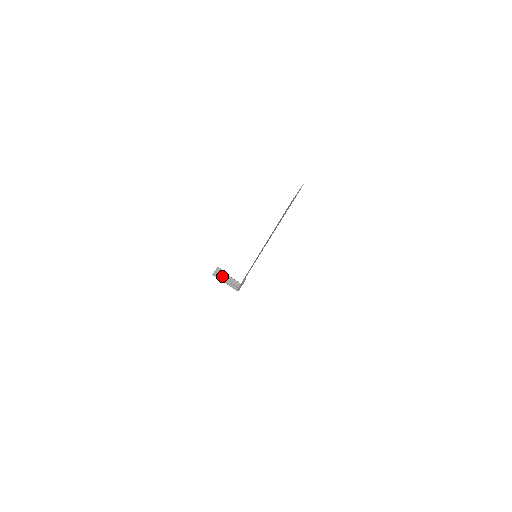
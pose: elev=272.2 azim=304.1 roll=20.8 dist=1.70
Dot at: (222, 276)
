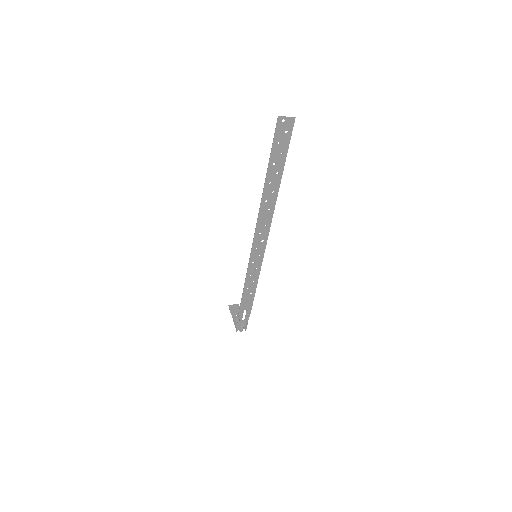
Dot at: (235, 312)
